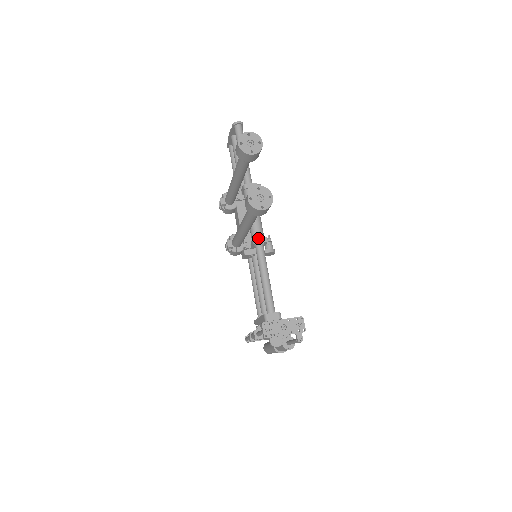
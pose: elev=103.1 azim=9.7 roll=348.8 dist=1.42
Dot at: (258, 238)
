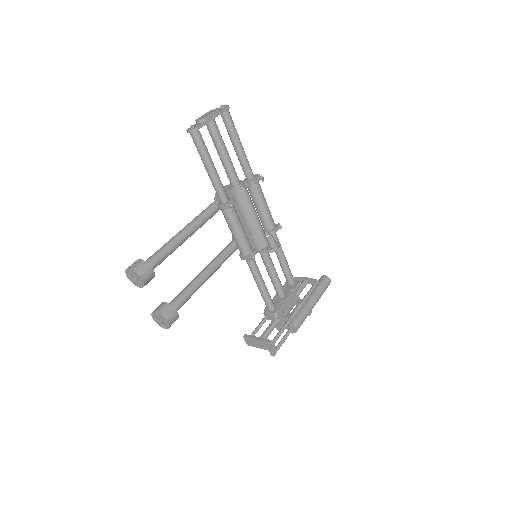
Dot at: (242, 256)
